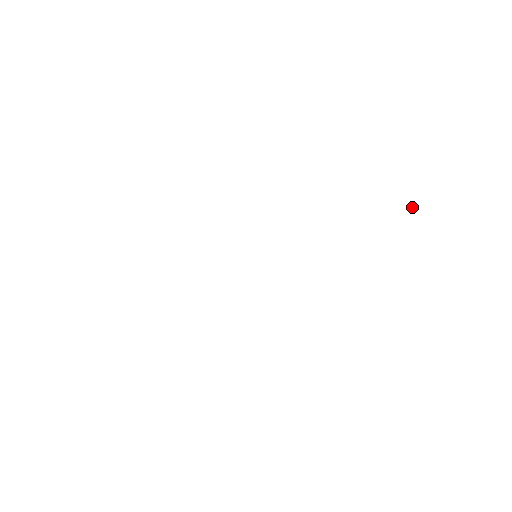
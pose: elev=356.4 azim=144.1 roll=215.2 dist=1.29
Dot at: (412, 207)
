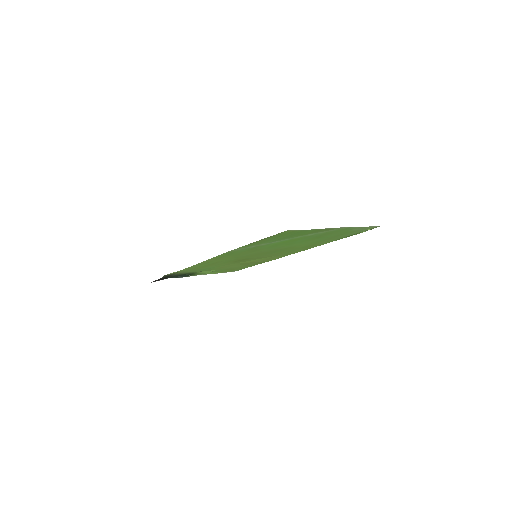
Dot at: (369, 229)
